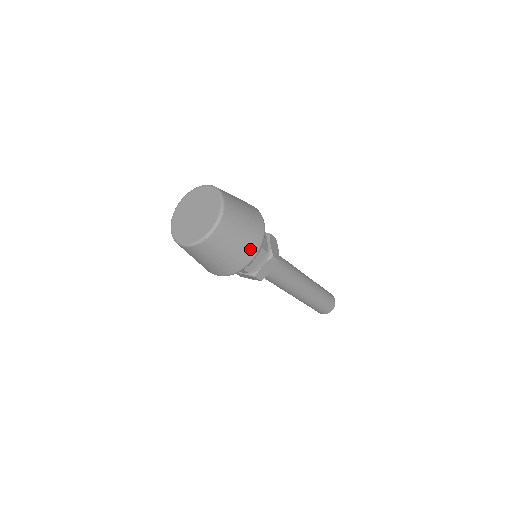
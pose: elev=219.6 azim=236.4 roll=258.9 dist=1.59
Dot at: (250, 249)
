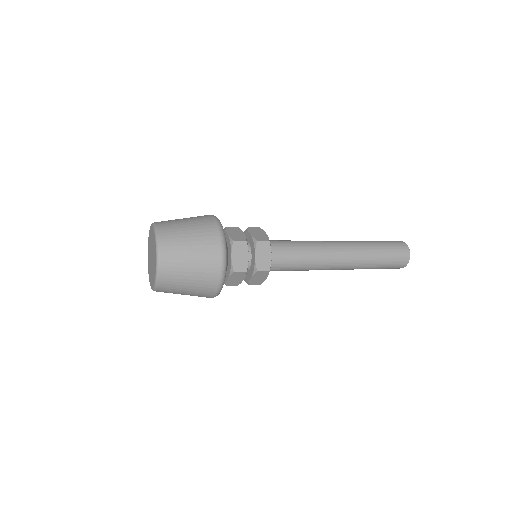
Dot at: (208, 287)
